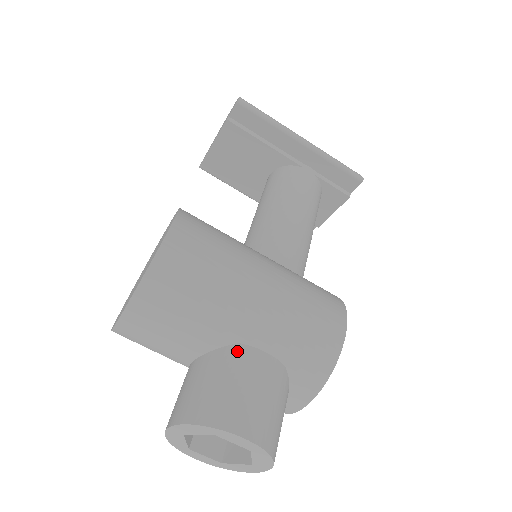
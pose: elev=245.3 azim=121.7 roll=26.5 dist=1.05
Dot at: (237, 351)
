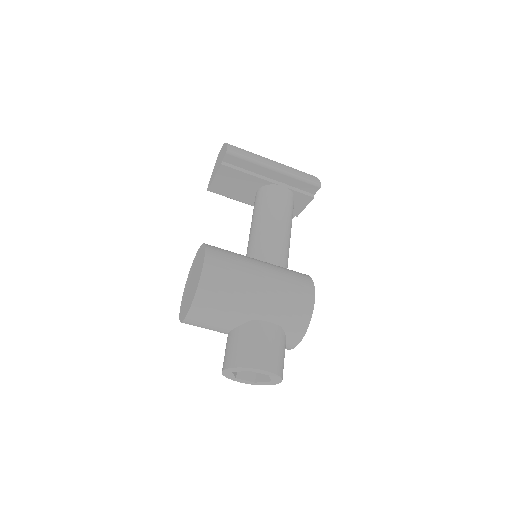
Dot at: (253, 324)
